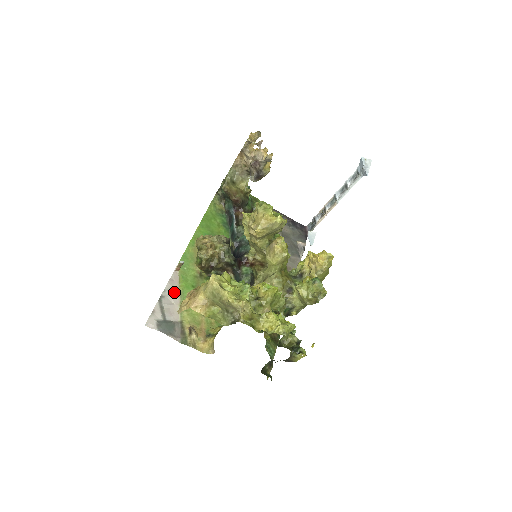
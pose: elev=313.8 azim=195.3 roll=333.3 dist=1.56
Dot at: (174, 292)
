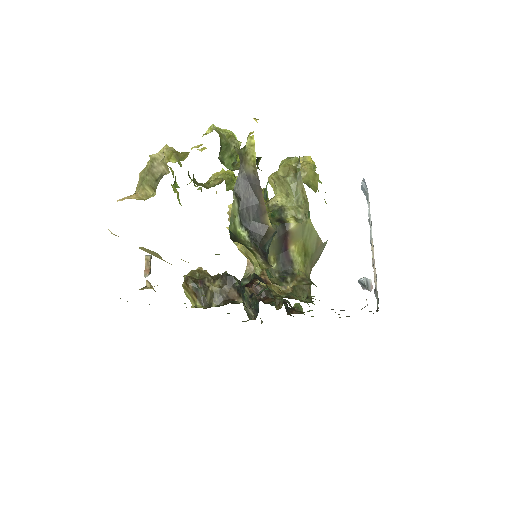
Dot at: occluded
